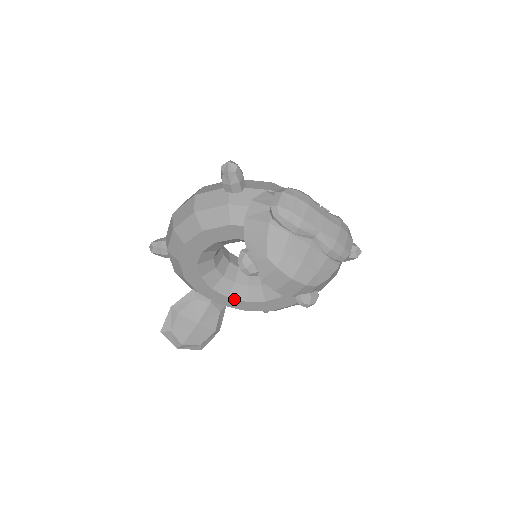
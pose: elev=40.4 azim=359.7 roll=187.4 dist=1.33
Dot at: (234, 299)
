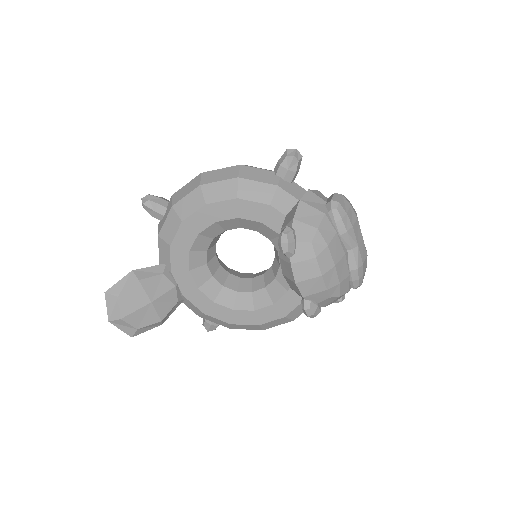
Dot at: (203, 293)
